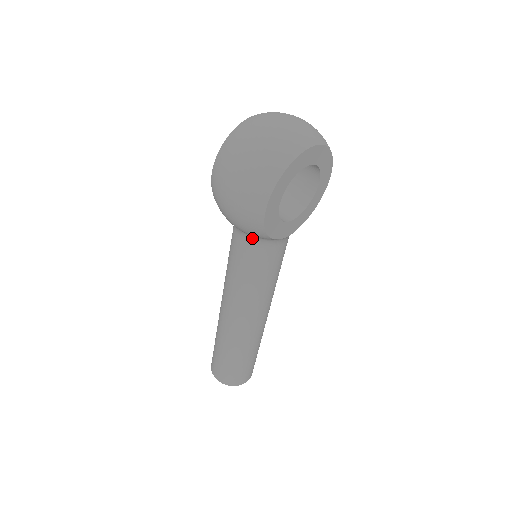
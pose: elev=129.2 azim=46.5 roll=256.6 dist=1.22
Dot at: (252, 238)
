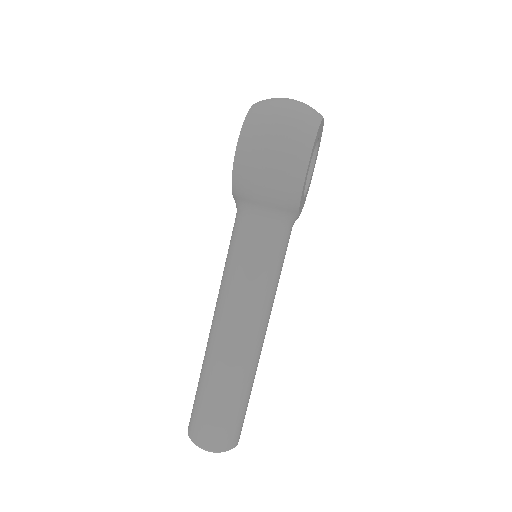
Dot at: (274, 215)
